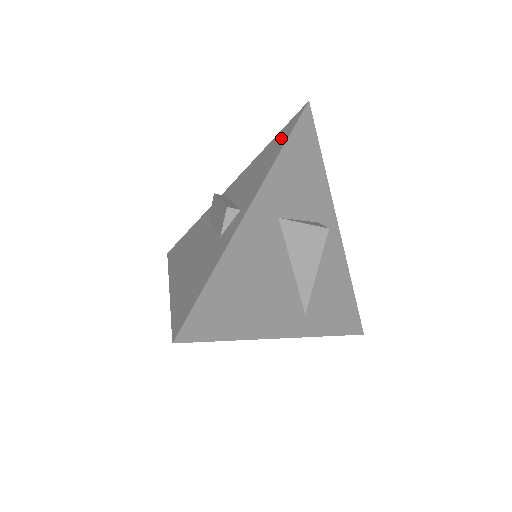
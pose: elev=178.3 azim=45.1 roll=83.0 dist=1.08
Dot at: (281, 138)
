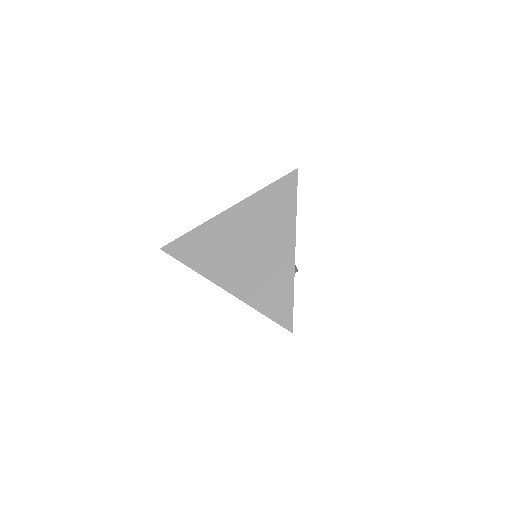
Dot at: occluded
